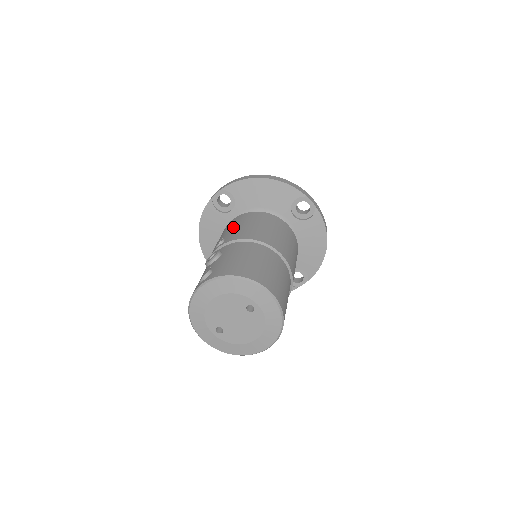
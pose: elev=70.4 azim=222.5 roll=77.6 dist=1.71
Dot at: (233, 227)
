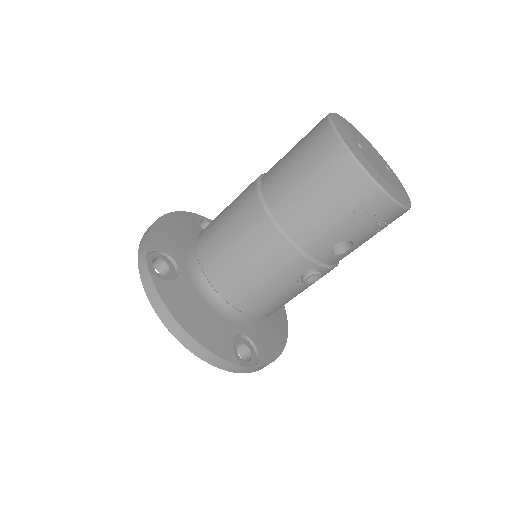
Dot at: occluded
